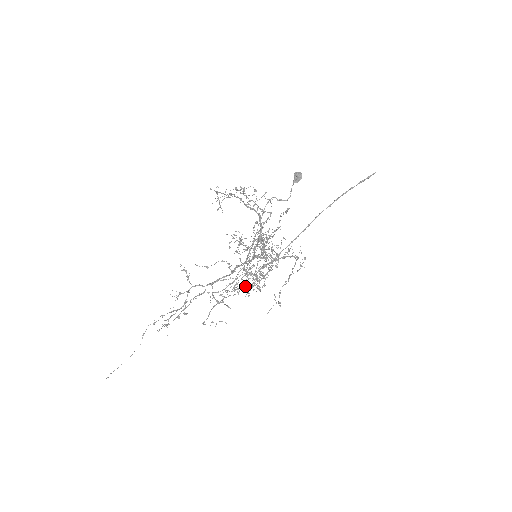
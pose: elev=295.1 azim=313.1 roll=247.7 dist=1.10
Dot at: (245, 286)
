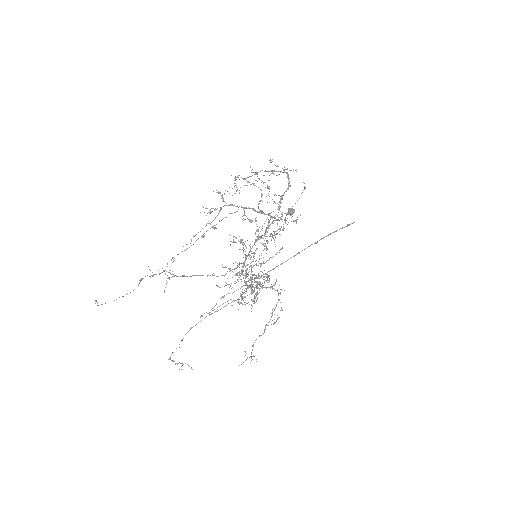
Dot at: (247, 273)
